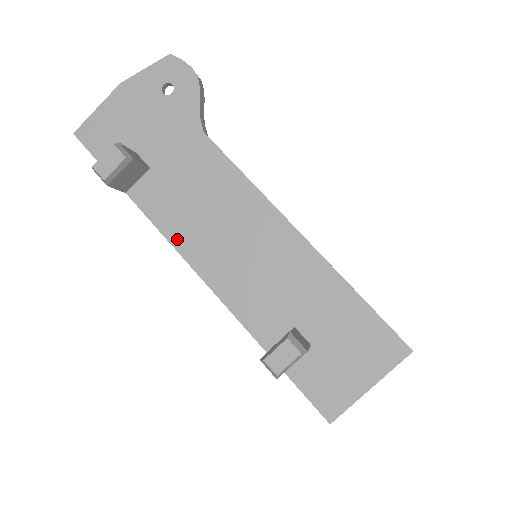
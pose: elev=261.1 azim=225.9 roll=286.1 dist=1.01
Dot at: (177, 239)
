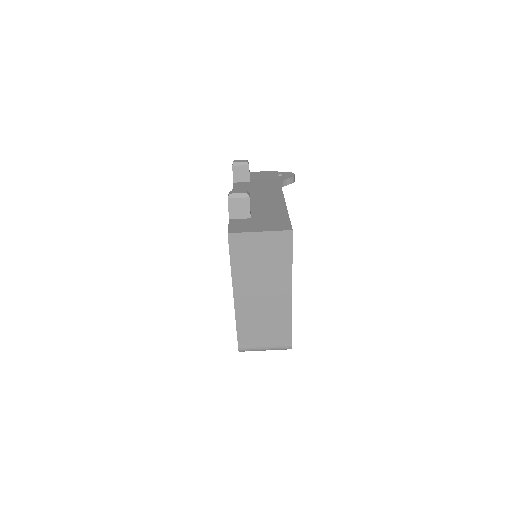
Dot at: occluded
